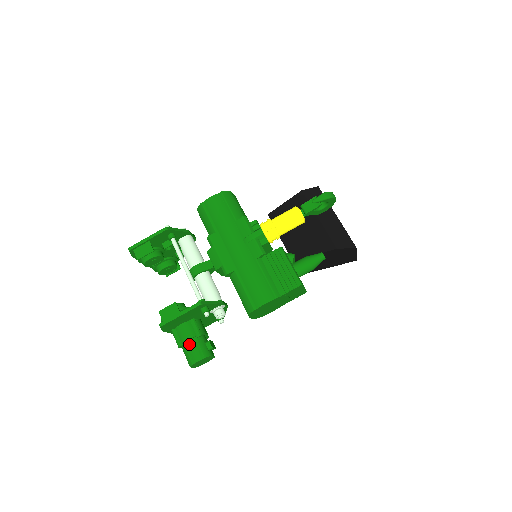
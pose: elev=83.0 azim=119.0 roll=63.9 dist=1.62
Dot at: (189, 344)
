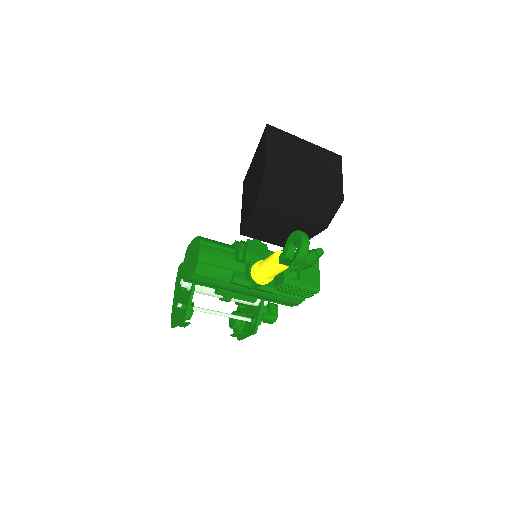
Dot at: occluded
